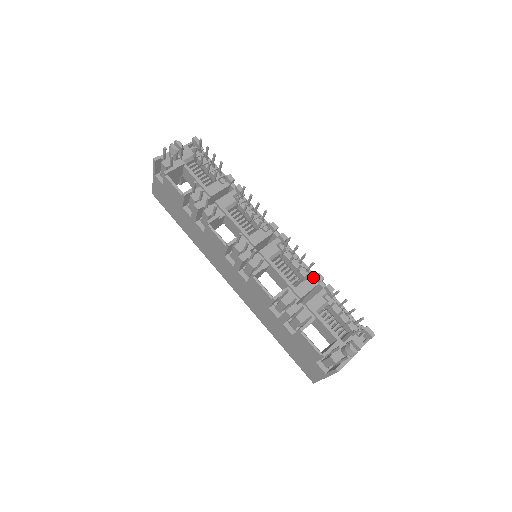
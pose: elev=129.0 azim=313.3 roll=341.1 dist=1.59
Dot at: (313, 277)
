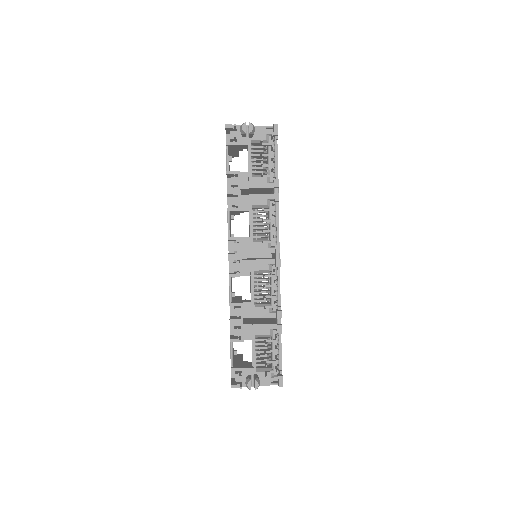
Dot at: (276, 309)
